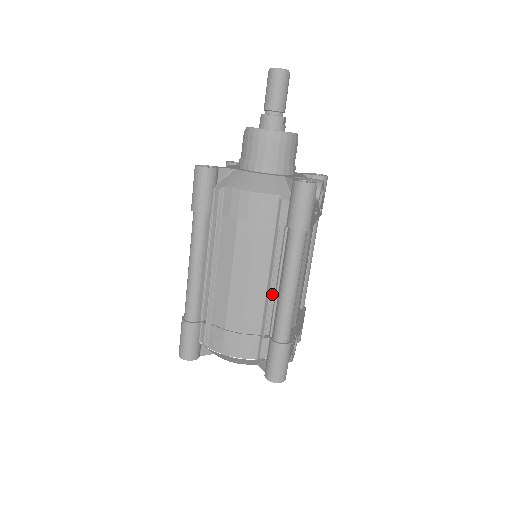
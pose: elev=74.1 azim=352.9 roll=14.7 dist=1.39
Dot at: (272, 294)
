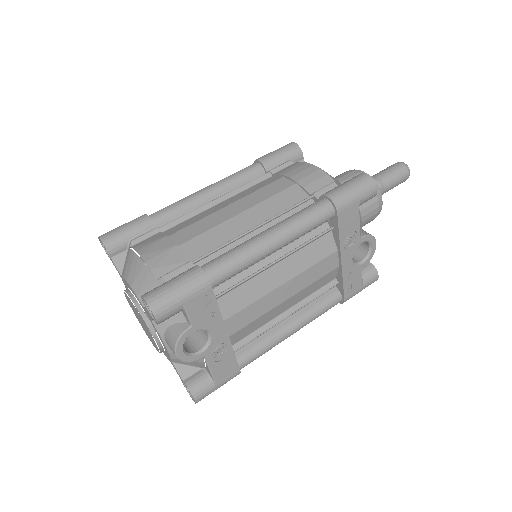
Dot at: occluded
